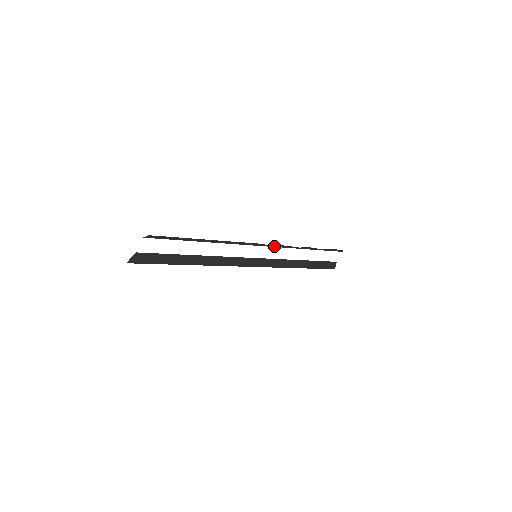
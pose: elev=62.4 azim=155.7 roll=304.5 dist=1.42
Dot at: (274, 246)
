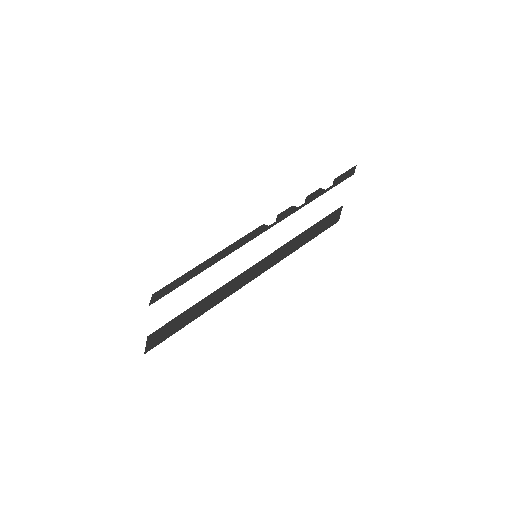
Dot at: (275, 223)
